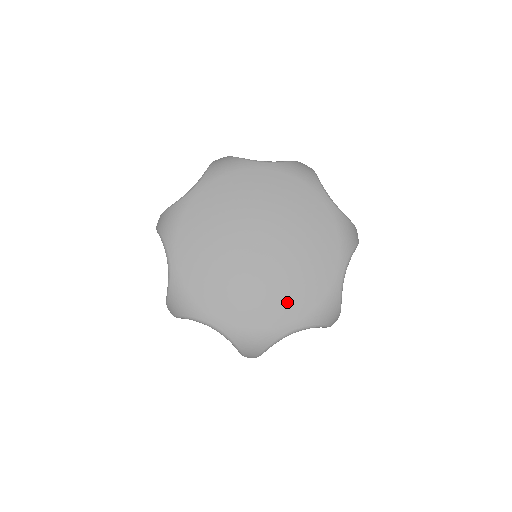
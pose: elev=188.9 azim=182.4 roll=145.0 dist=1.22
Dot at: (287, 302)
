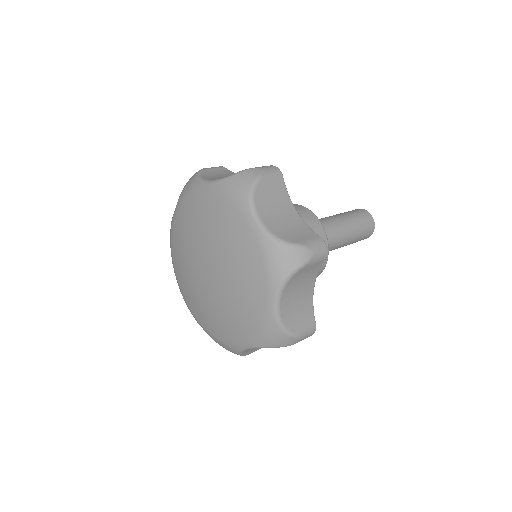
Dot at: (204, 316)
